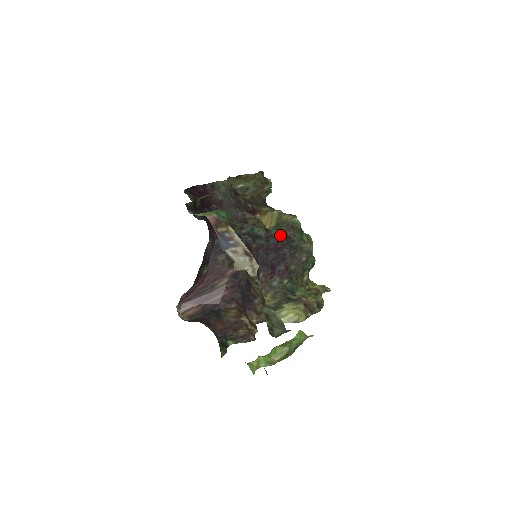
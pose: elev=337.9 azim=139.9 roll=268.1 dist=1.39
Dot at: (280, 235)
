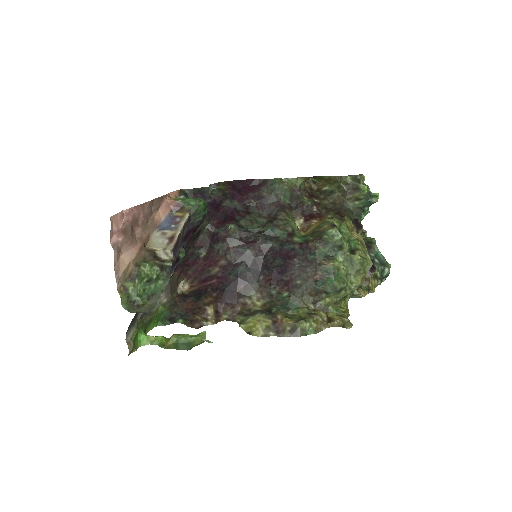
Dot at: (300, 243)
